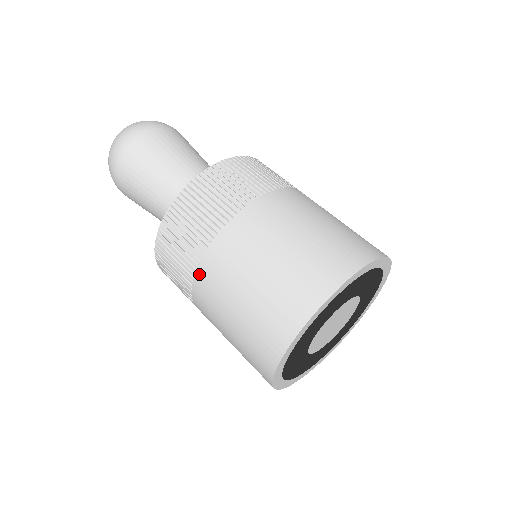
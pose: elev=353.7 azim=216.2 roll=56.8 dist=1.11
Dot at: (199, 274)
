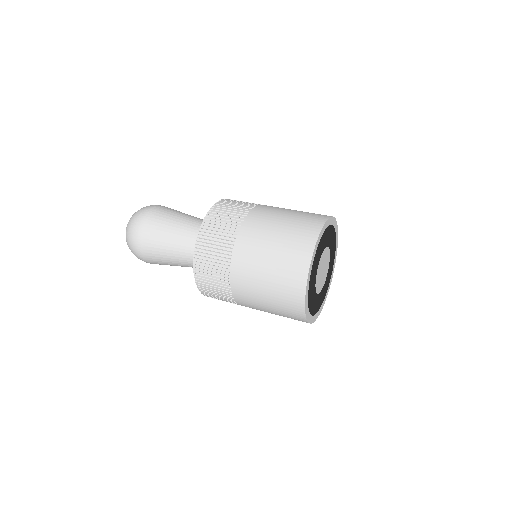
Dot at: (235, 296)
